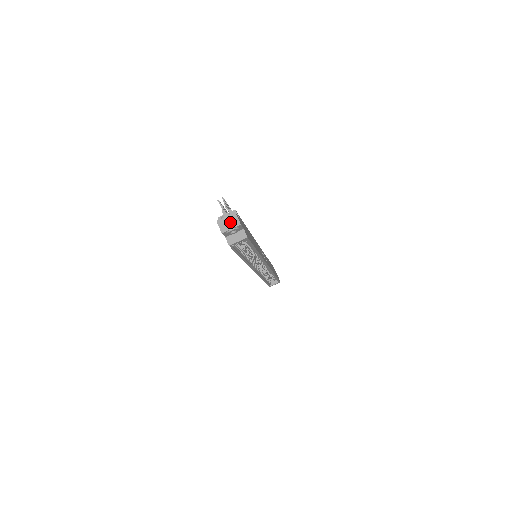
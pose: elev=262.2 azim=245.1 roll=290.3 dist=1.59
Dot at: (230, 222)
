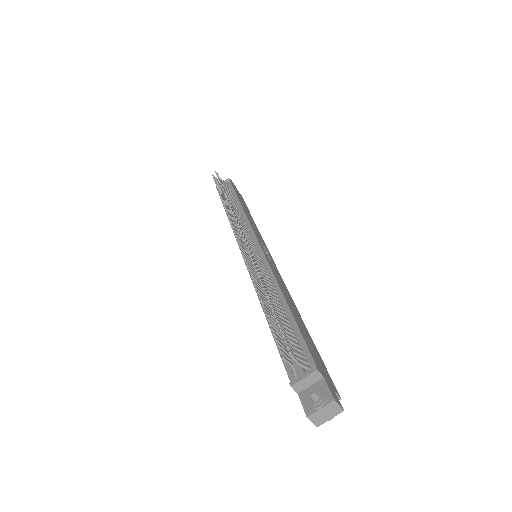
Dot at: (328, 413)
